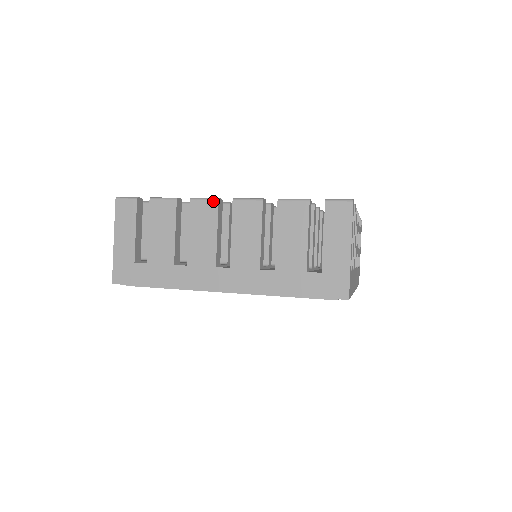
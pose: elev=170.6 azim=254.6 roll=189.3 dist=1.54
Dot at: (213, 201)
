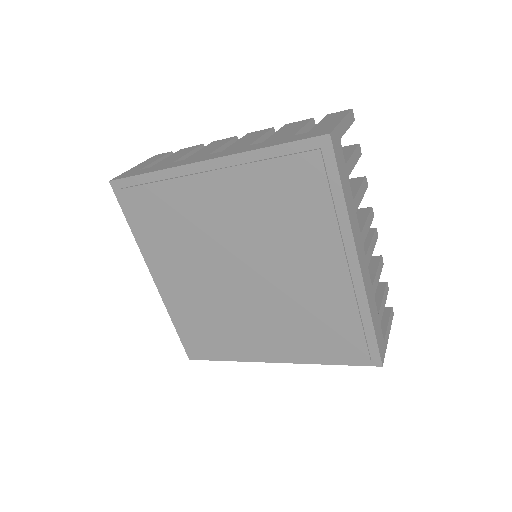
Dot at: (231, 137)
